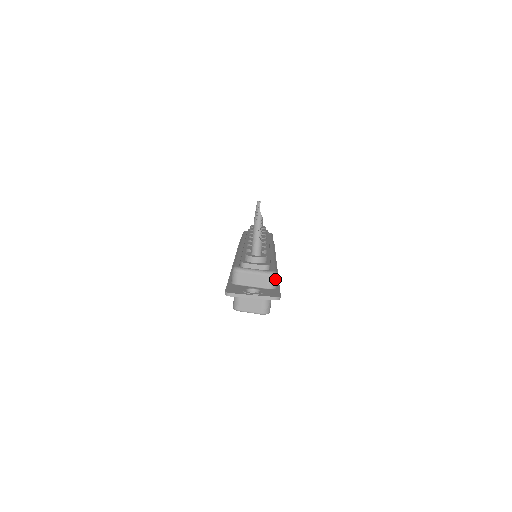
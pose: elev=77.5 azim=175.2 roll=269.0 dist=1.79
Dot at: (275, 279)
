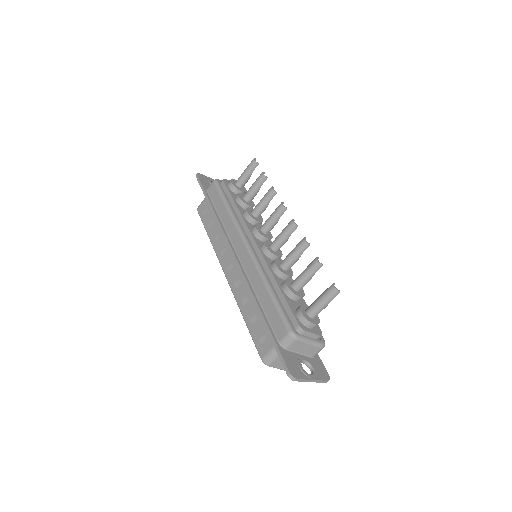
Dot at: occluded
